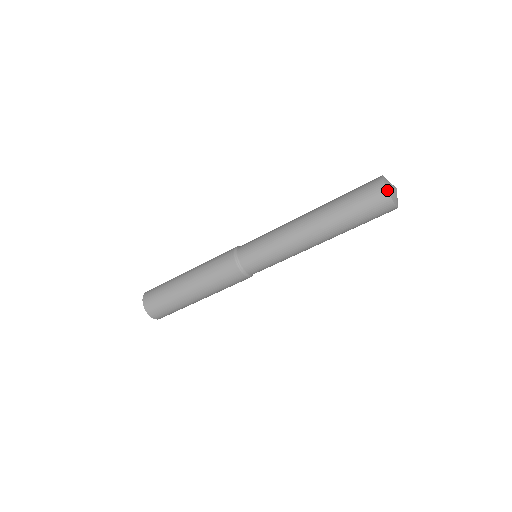
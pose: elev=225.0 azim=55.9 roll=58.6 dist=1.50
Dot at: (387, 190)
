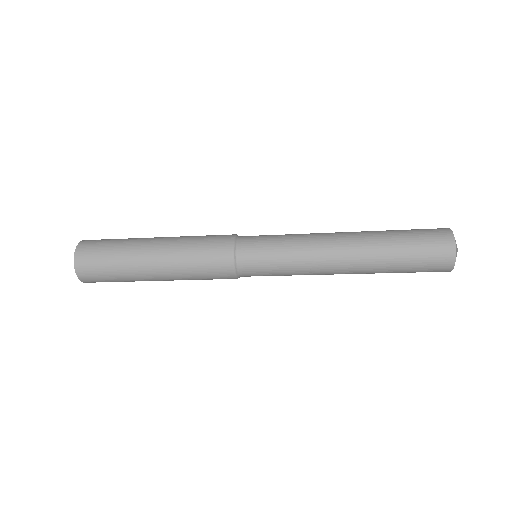
Dot at: occluded
